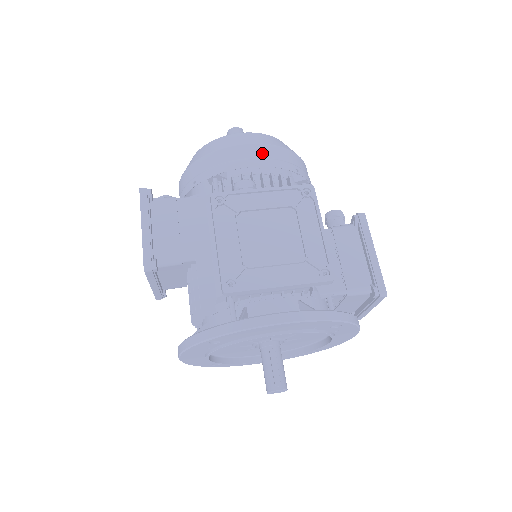
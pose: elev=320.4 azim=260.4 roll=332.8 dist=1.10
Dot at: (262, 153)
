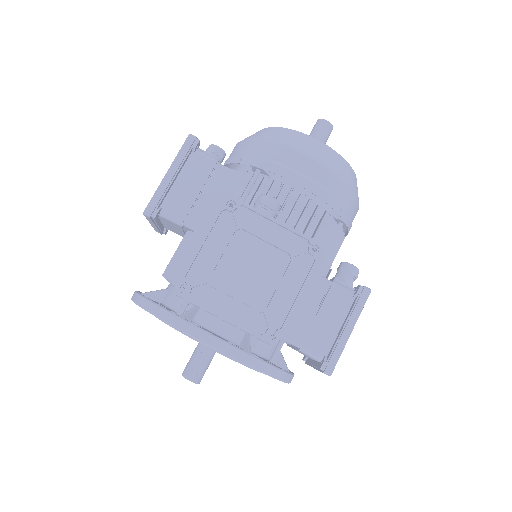
Dot at: (316, 175)
